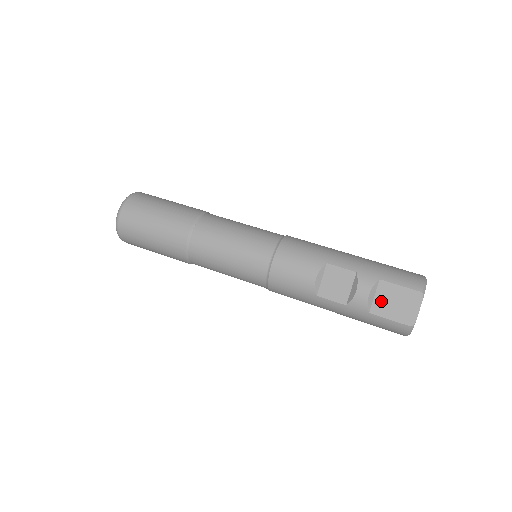
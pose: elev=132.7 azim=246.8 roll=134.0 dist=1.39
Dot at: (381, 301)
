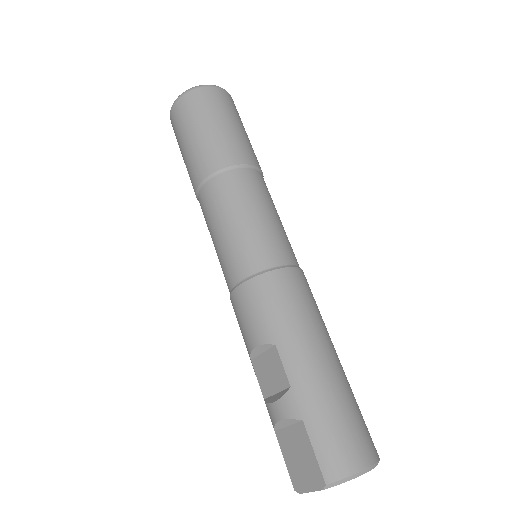
Dot at: (290, 437)
